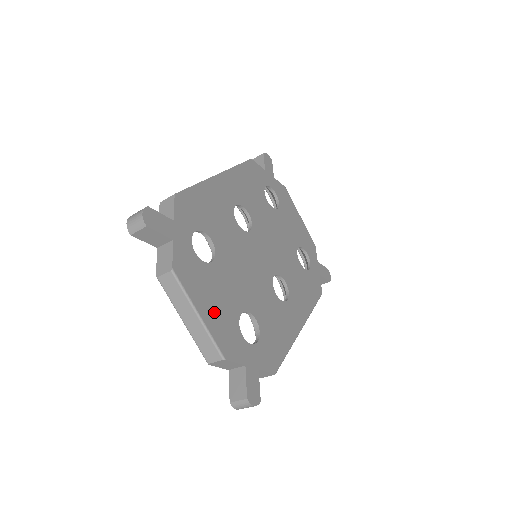
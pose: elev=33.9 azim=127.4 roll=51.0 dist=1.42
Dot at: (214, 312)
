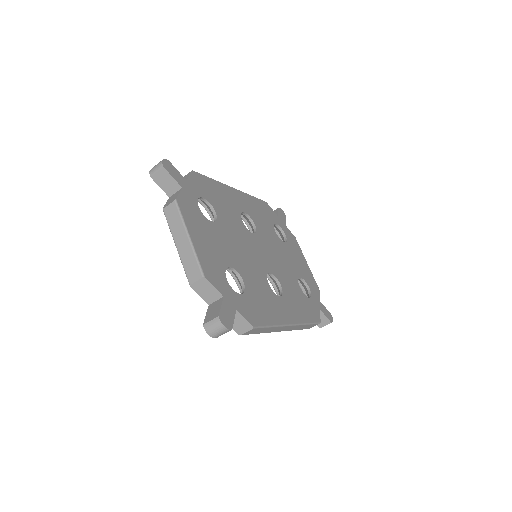
Dot at: (204, 246)
